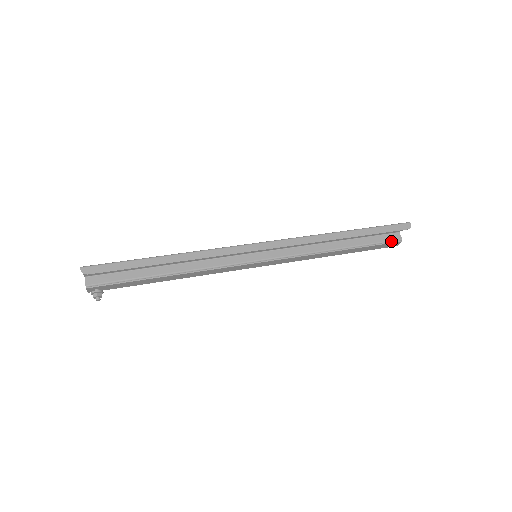
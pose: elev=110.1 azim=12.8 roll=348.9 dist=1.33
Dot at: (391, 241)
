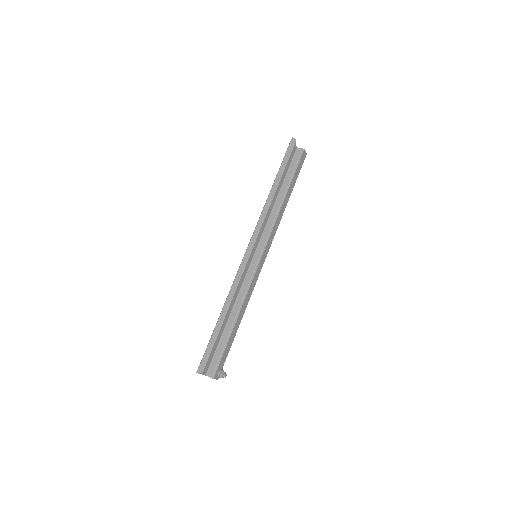
Dot at: (300, 157)
